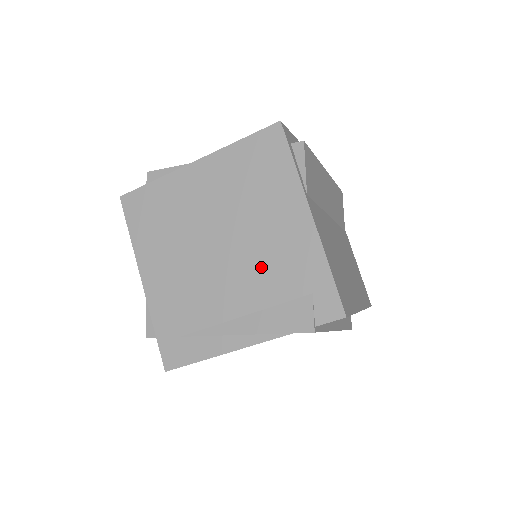
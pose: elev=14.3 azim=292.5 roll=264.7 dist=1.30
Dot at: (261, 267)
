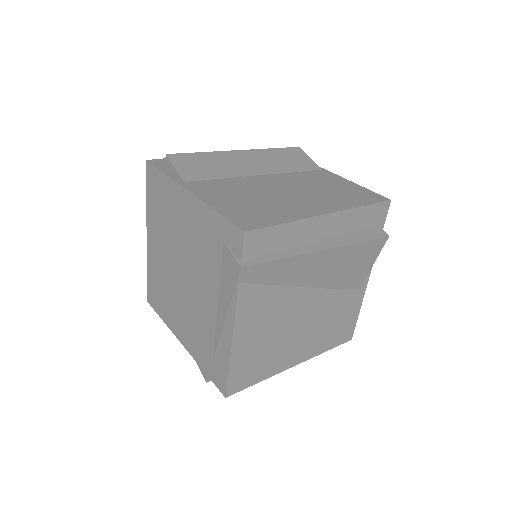
Dot at: (199, 259)
